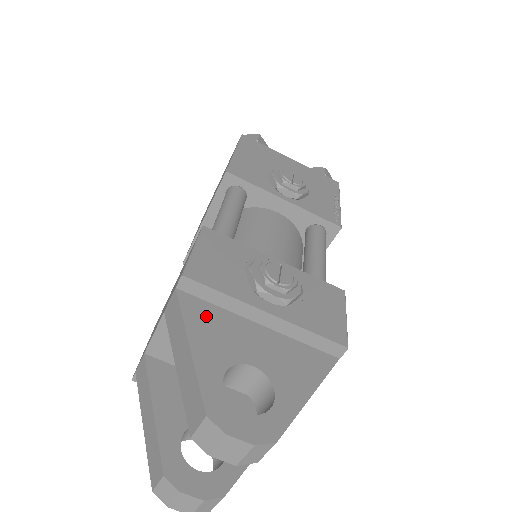
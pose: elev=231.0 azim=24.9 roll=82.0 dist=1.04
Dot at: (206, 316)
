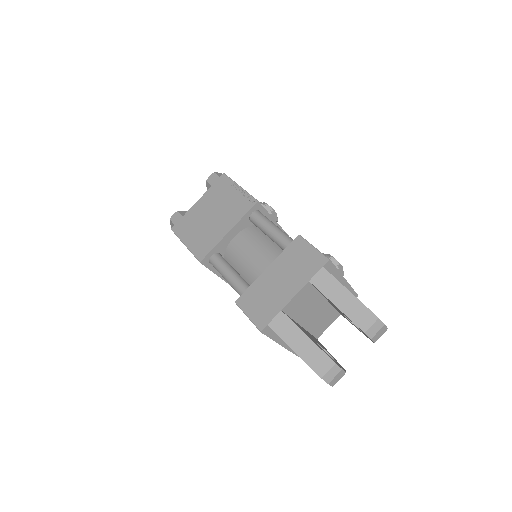
Dot at: occluded
